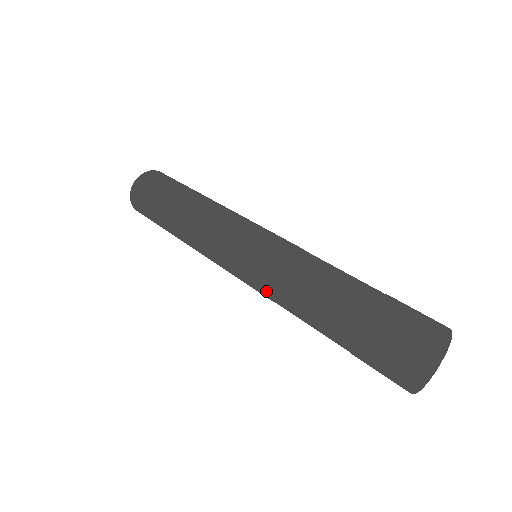
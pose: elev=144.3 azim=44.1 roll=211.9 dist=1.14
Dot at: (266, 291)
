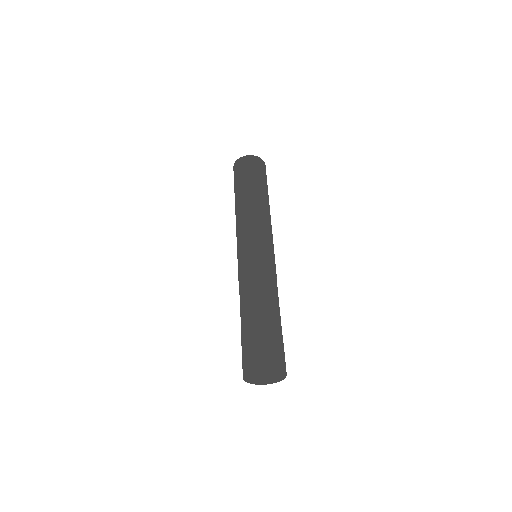
Dot at: occluded
